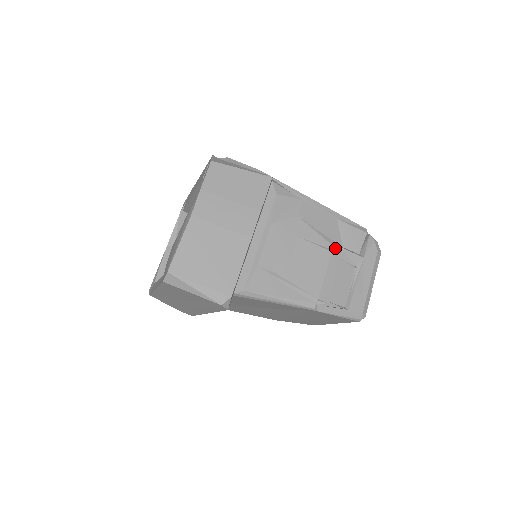
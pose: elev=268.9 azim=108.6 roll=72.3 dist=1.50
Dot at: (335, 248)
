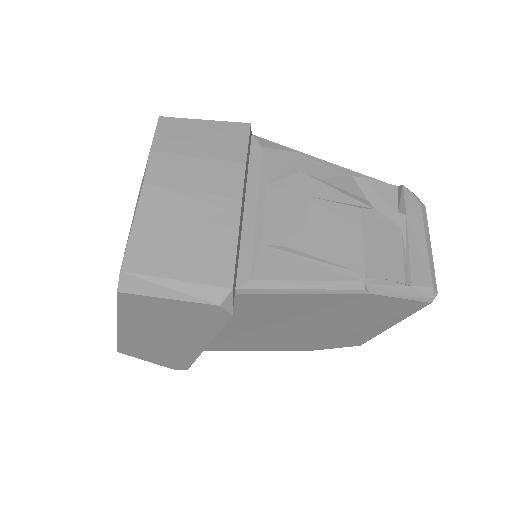
Dot at: (364, 204)
